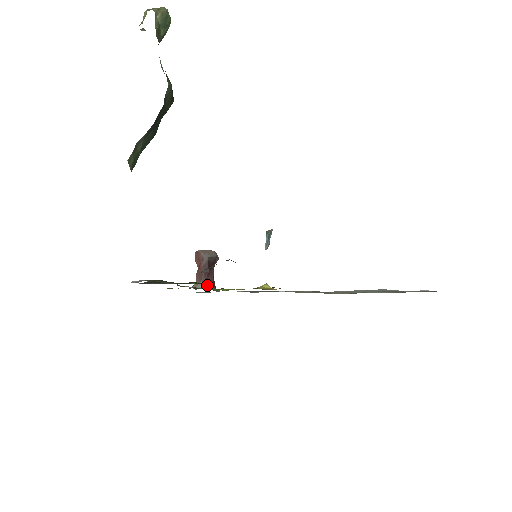
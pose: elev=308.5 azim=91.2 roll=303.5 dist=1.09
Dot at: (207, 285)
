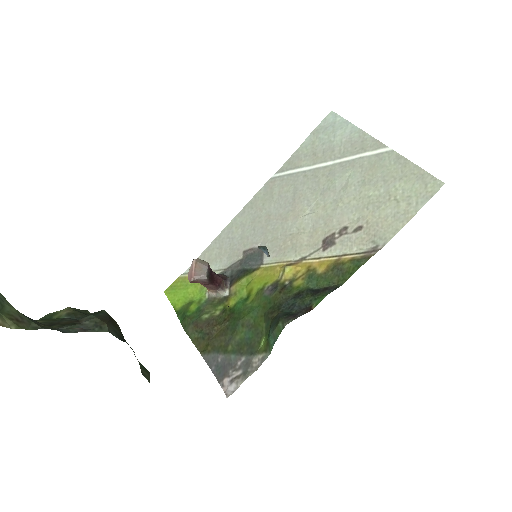
Dot at: (224, 288)
